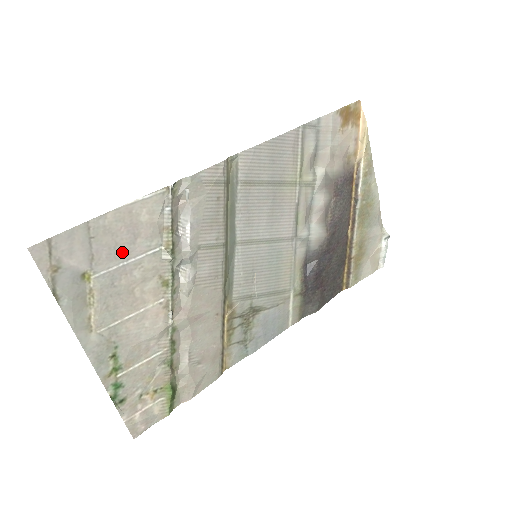
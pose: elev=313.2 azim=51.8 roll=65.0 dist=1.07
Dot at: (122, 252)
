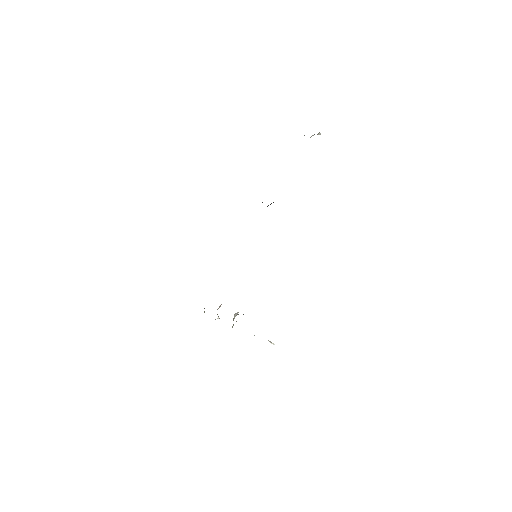
Dot at: occluded
